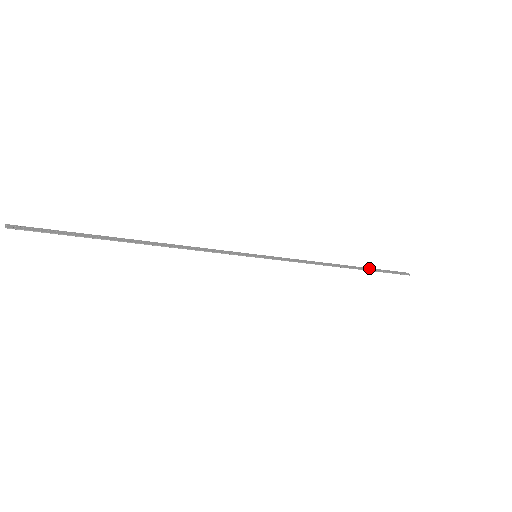
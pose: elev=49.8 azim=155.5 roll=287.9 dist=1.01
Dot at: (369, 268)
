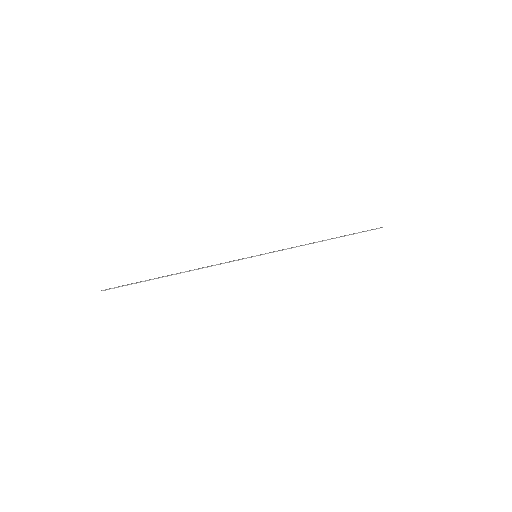
Dot at: (346, 235)
